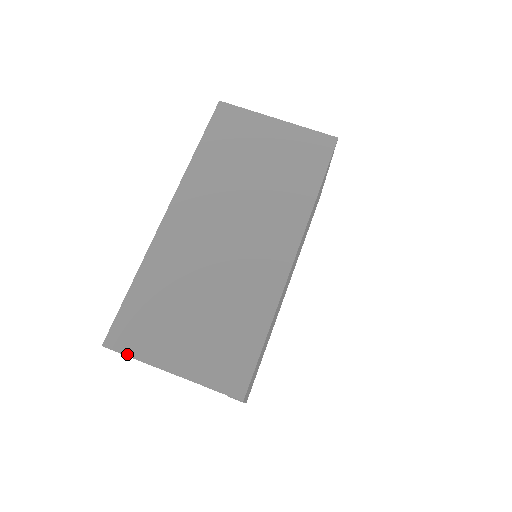
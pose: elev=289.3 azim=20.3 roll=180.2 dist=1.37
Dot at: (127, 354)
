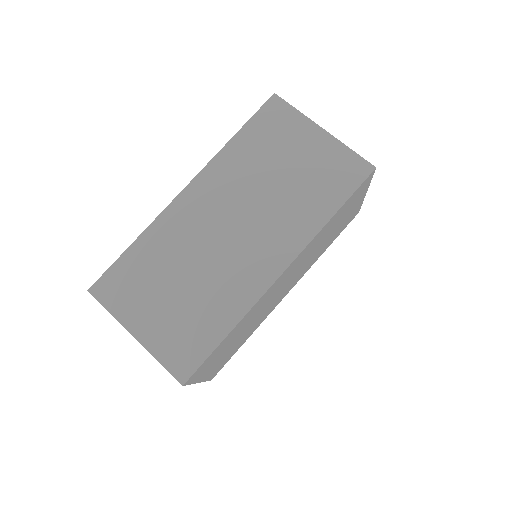
Dot at: (104, 306)
